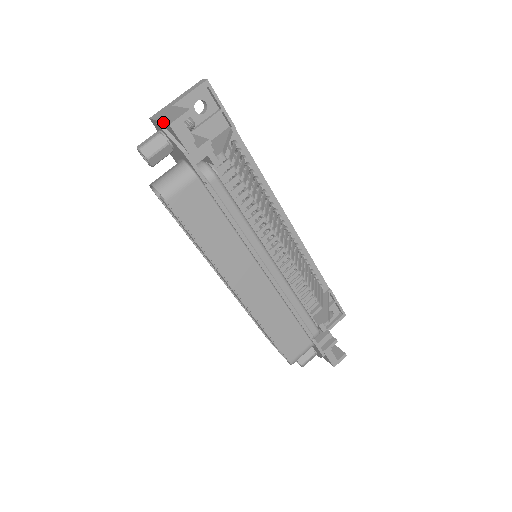
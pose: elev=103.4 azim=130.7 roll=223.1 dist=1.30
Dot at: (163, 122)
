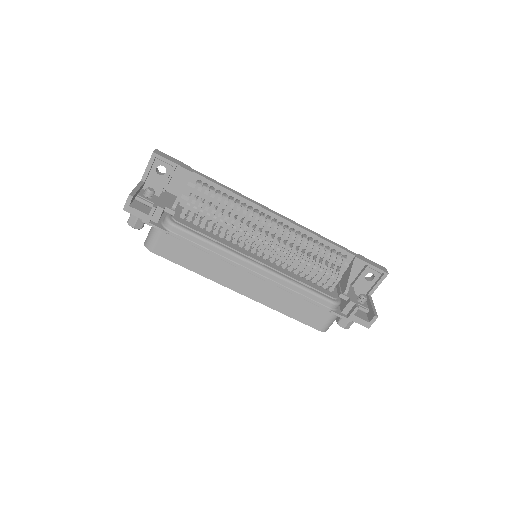
Dot at: occluded
